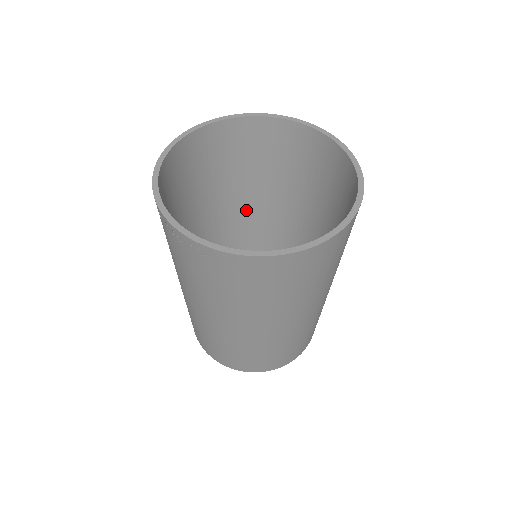
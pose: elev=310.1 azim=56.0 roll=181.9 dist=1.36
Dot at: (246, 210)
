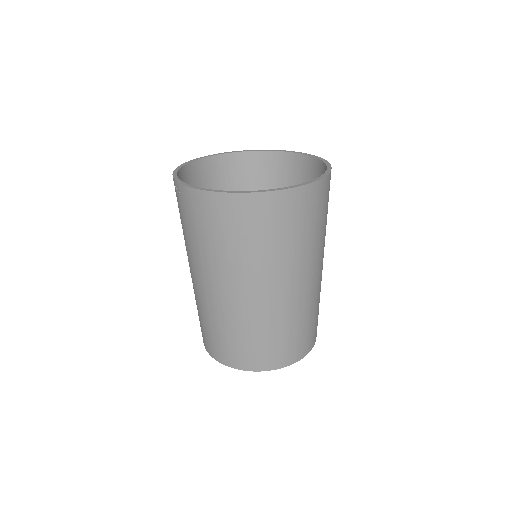
Dot at: occluded
